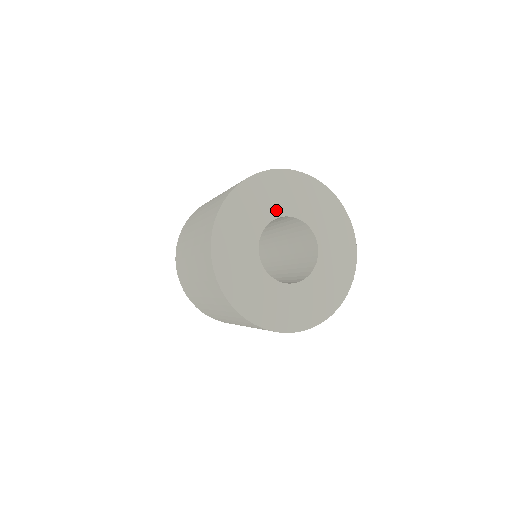
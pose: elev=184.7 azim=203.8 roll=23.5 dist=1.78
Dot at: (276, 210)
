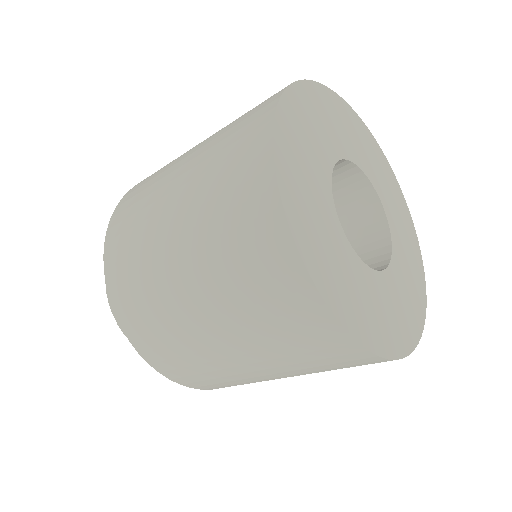
Dot at: (323, 170)
